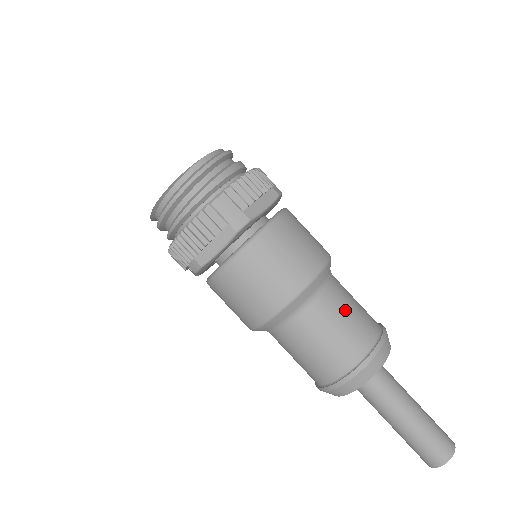
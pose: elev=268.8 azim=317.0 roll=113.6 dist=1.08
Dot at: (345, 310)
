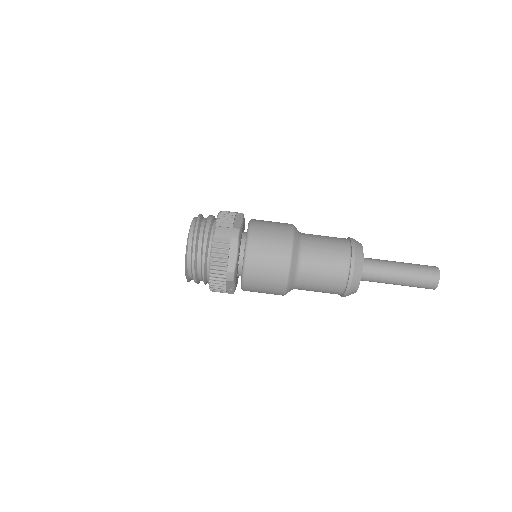
Dot at: (321, 240)
